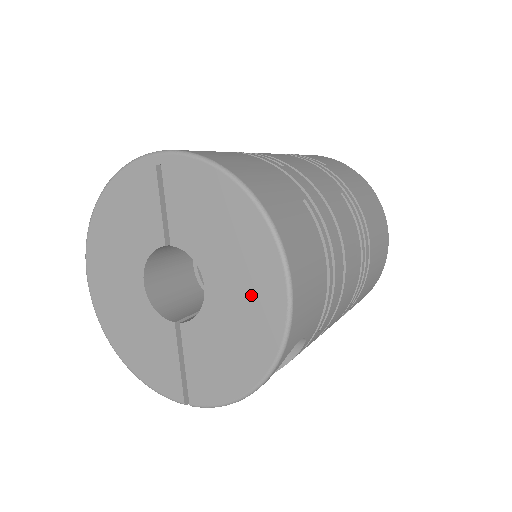
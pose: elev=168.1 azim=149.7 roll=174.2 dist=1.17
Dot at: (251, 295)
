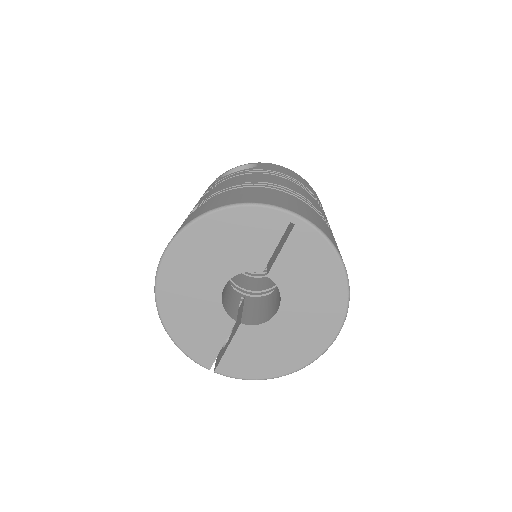
Dot at: (309, 330)
